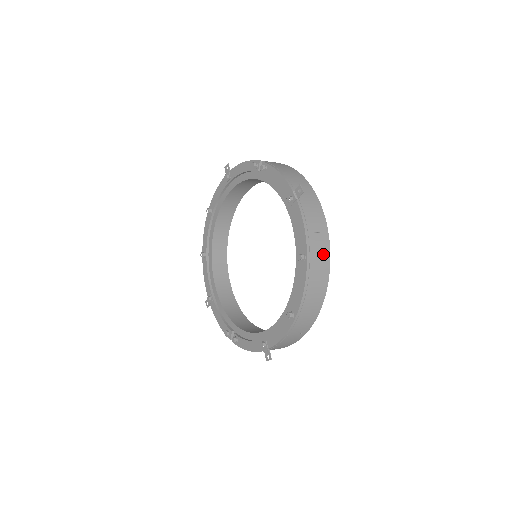
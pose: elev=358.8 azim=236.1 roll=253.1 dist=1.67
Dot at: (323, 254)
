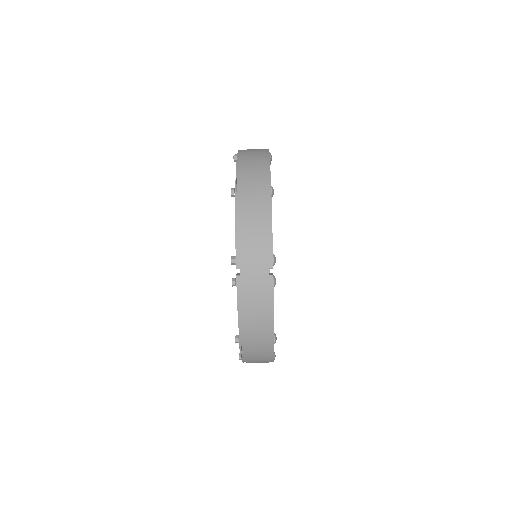
Dot at: occluded
